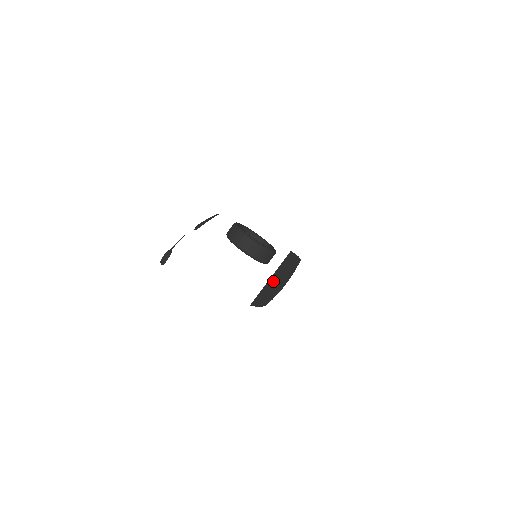
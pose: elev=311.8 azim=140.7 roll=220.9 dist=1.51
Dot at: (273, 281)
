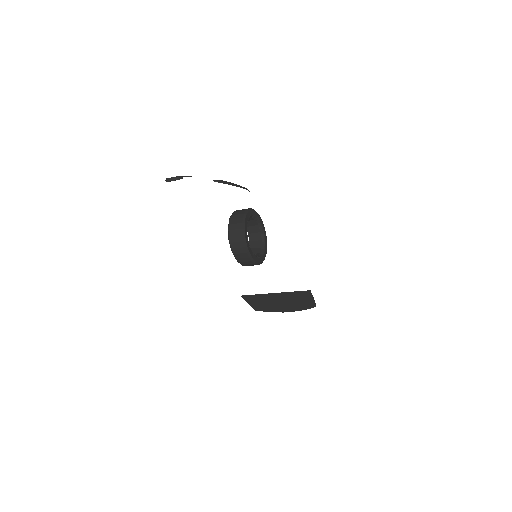
Dot at: (276, 298)
